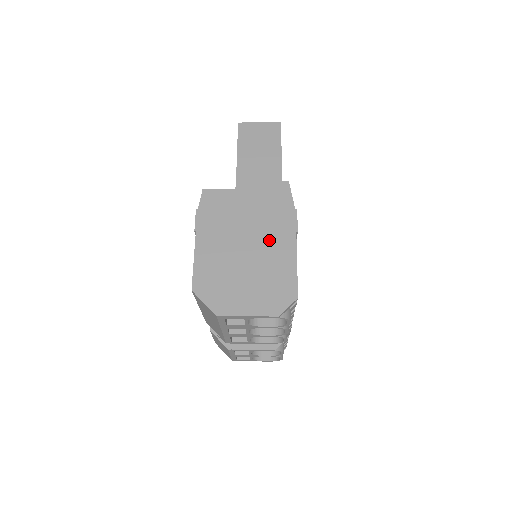
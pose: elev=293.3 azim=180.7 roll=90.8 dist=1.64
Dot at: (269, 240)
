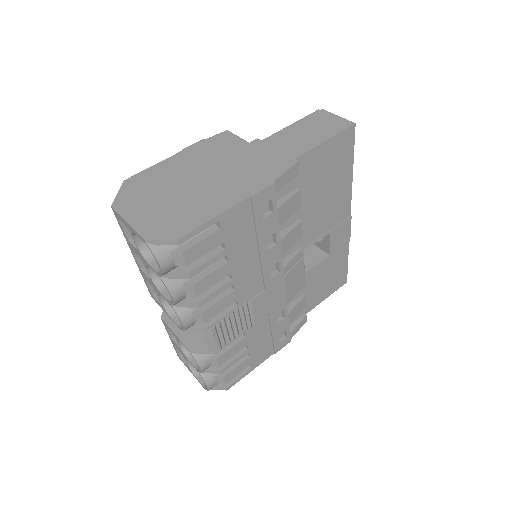
Dot at: (221, 187)
